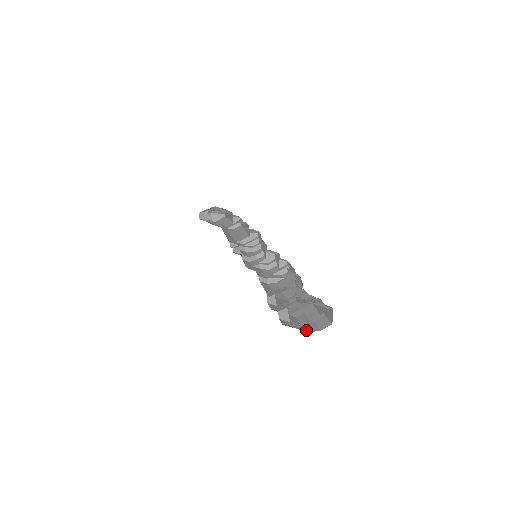
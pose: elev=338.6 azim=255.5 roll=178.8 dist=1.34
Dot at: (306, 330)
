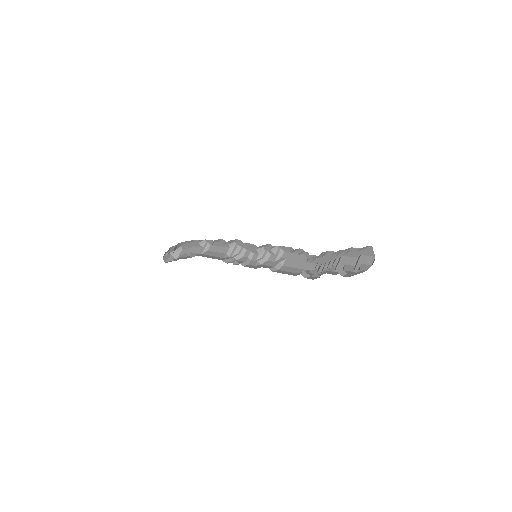
Dot at: (364, 271)
